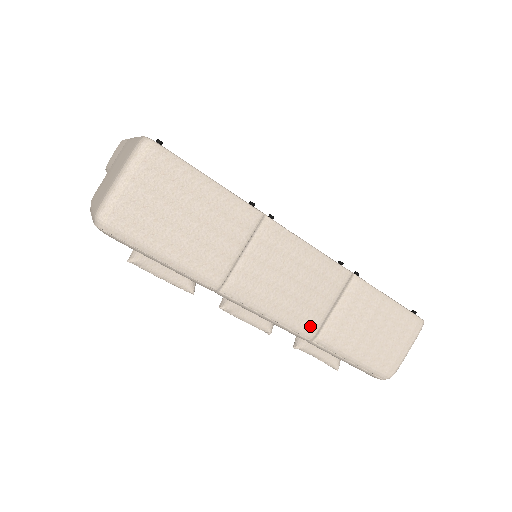
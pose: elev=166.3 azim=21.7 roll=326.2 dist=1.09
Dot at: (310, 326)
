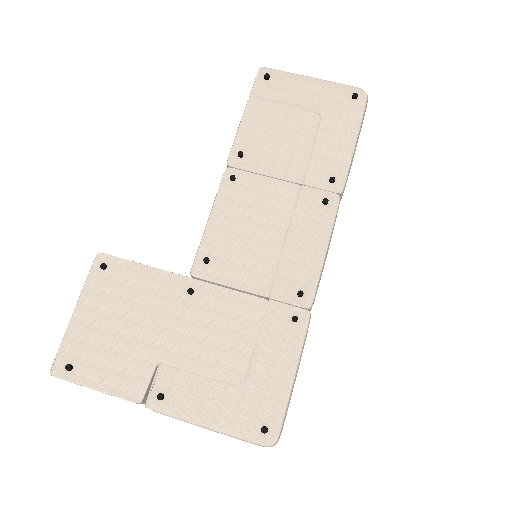
Dot at: occluded
